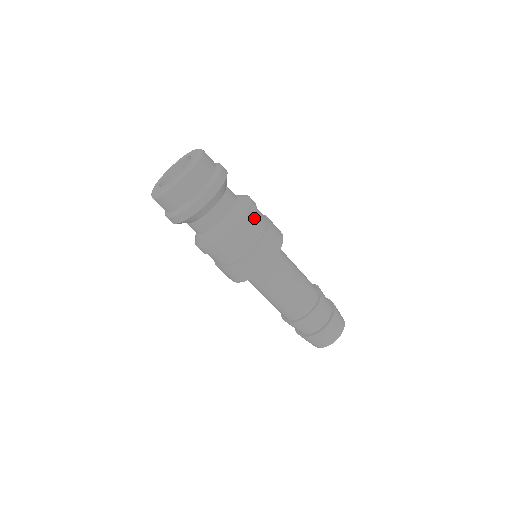
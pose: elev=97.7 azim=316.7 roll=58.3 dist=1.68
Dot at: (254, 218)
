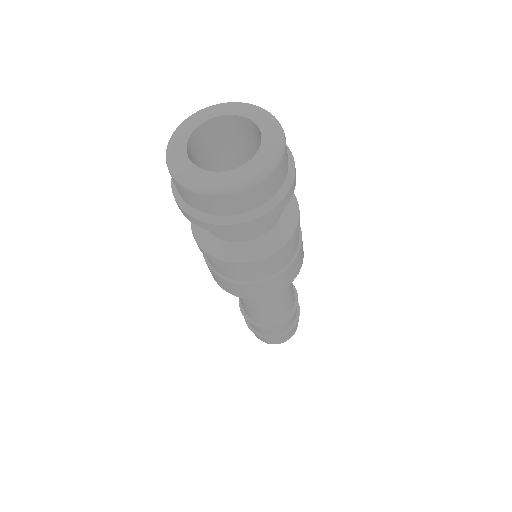
Dot at: occluded
